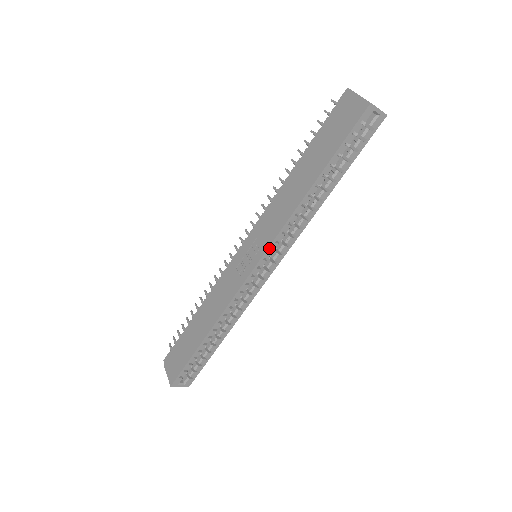
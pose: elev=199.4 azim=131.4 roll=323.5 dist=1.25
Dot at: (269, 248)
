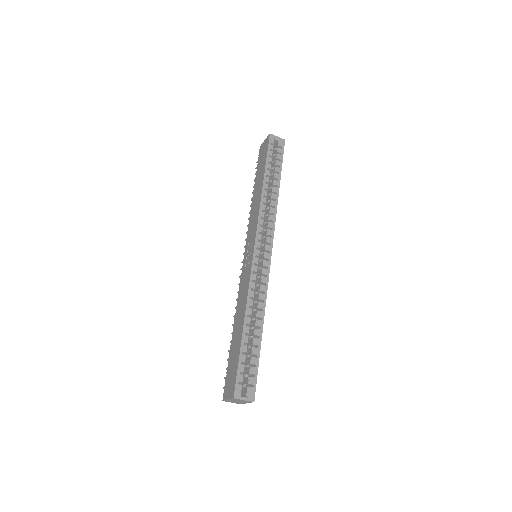
Dot at: (257, 231)
